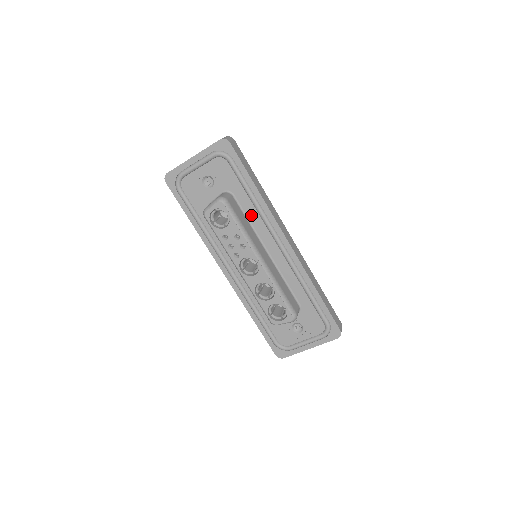
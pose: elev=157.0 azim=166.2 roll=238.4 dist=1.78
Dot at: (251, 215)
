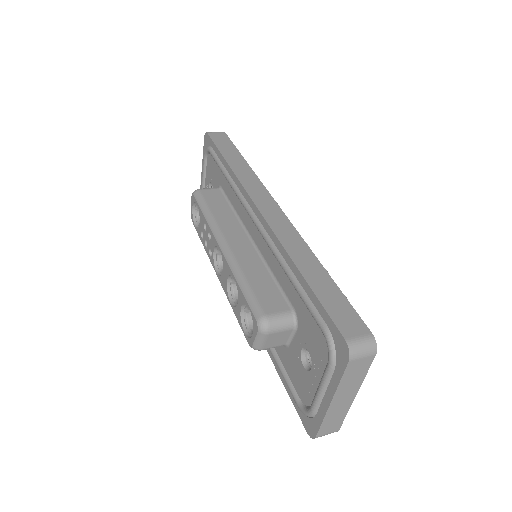
Dot at: (233, 199)
